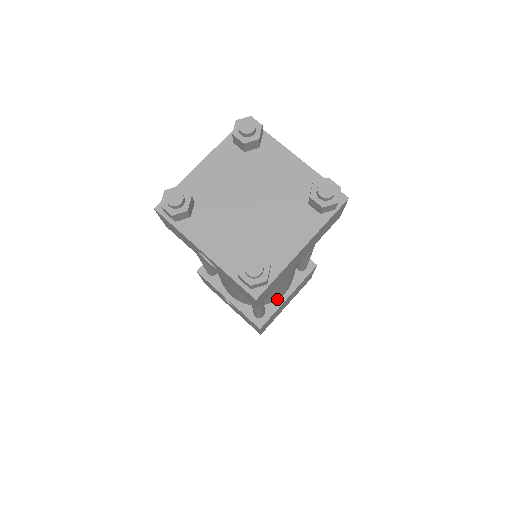
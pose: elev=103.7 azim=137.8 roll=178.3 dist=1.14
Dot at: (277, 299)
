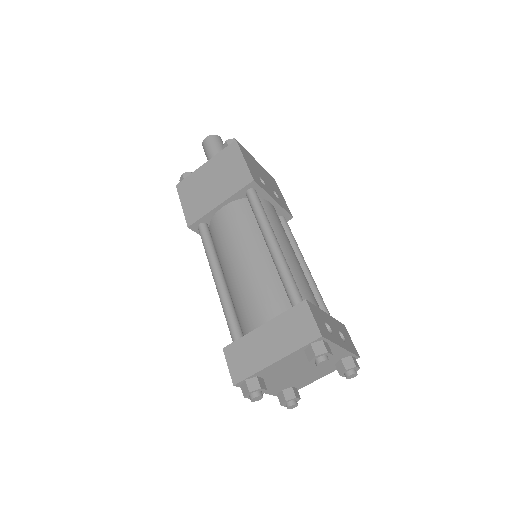
Dot at: occluded
